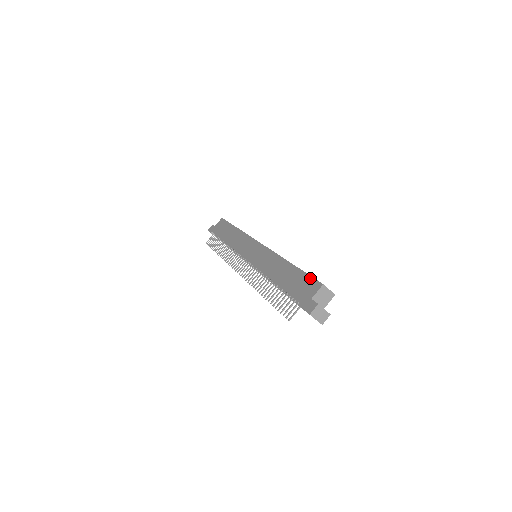
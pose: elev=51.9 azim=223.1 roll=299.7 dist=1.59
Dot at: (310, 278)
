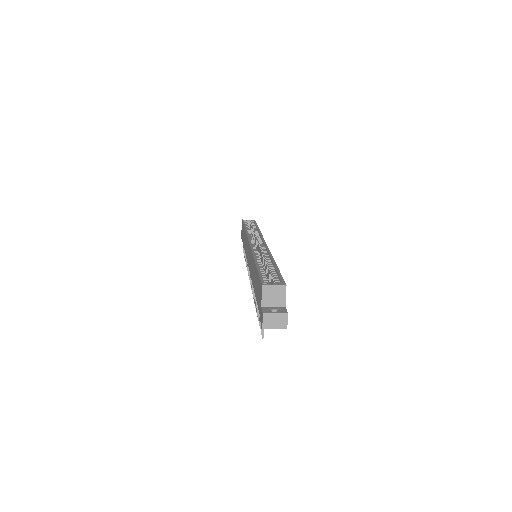
Dot at: (259, 279)
